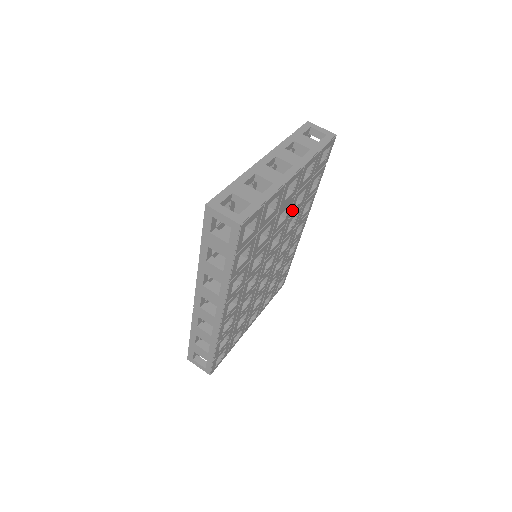
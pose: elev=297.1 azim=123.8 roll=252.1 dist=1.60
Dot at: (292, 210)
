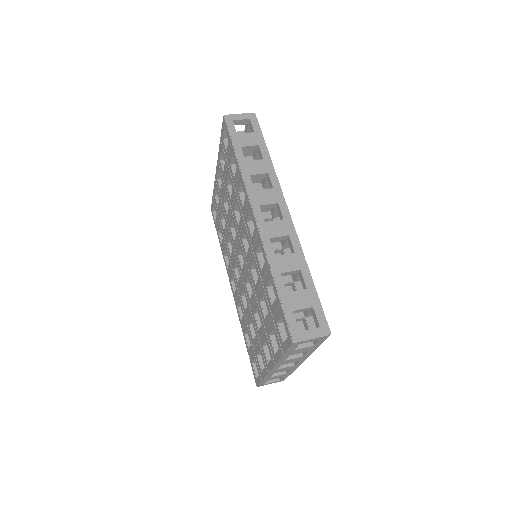
Dot at: occluded
